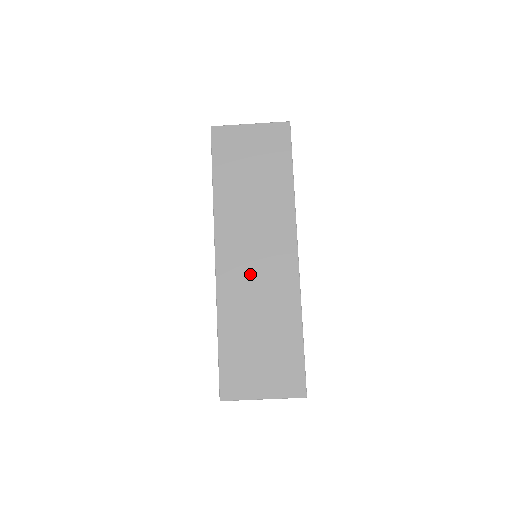
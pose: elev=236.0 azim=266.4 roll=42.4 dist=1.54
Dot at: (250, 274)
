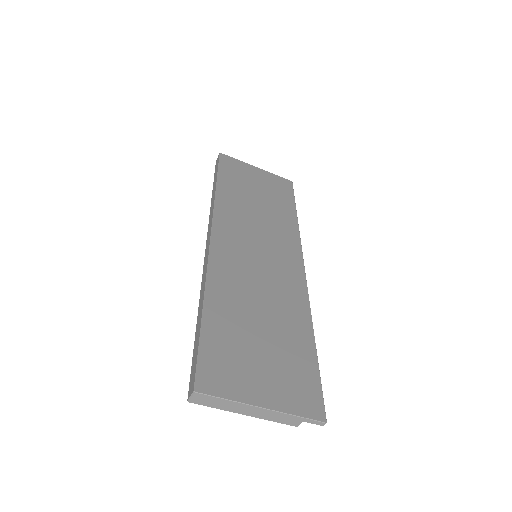
Dot at: (251, 264)
